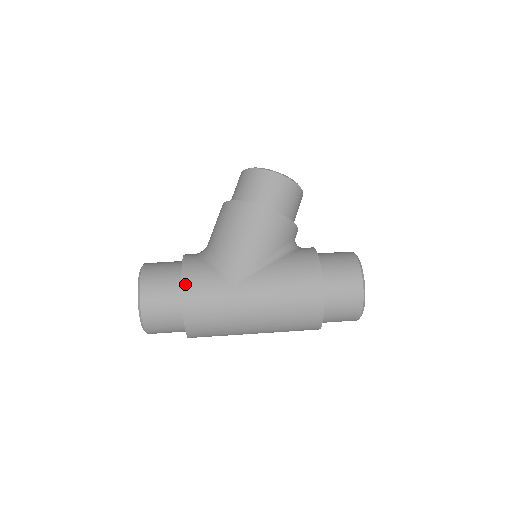
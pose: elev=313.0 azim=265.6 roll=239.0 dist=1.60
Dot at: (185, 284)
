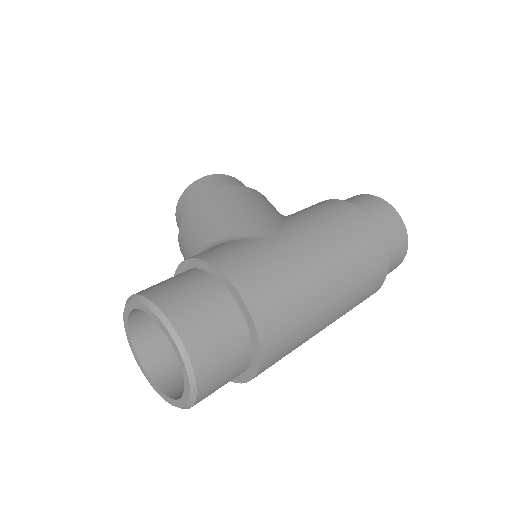
Dot at: (211, 260)
